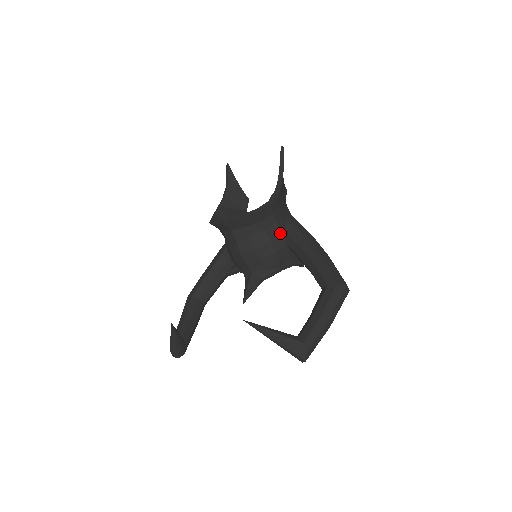
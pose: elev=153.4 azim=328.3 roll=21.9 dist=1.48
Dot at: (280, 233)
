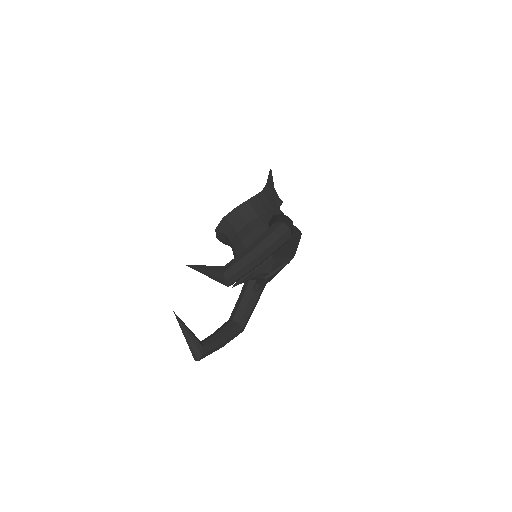
Dot at: (262, 224)
